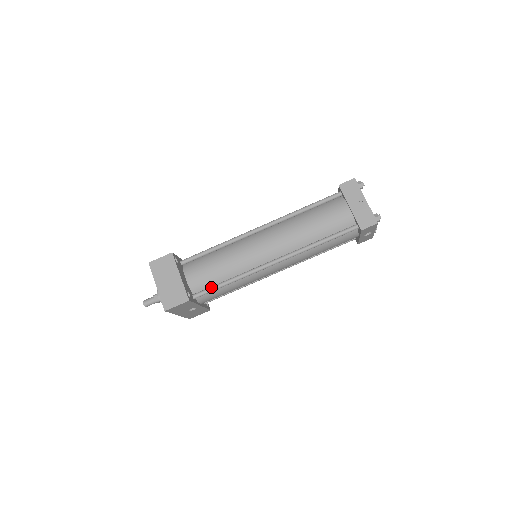
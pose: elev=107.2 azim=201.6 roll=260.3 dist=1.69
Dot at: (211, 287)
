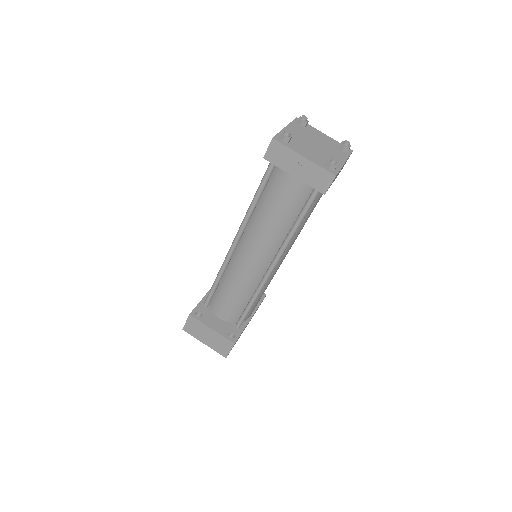
Dot at: (243, 314)
